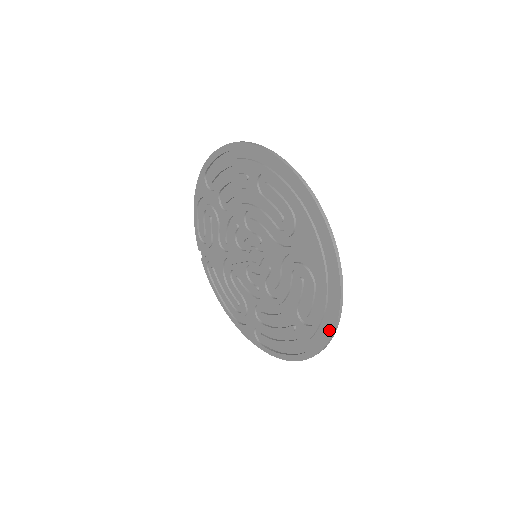
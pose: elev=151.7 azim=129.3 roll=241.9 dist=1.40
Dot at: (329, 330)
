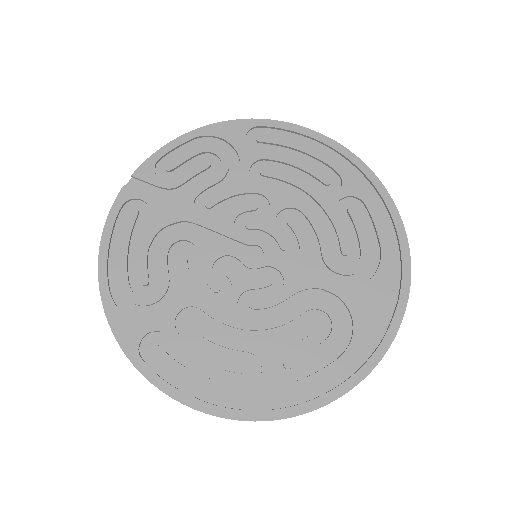
Dot at: (316, 401)
